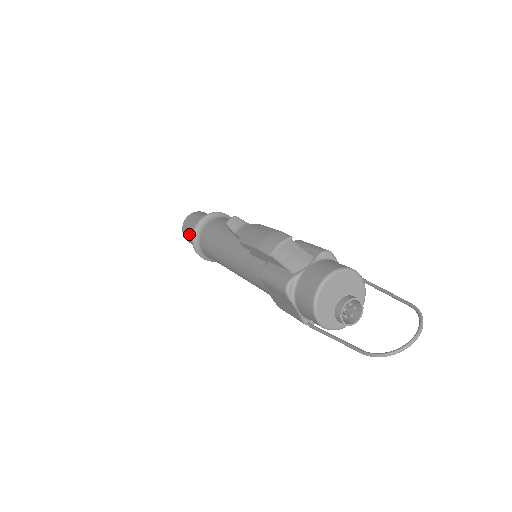
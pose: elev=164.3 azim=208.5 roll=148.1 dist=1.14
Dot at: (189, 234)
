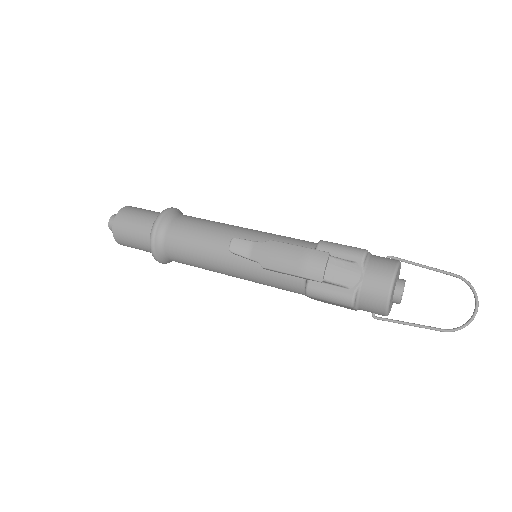
Dot at: (134, 245)
